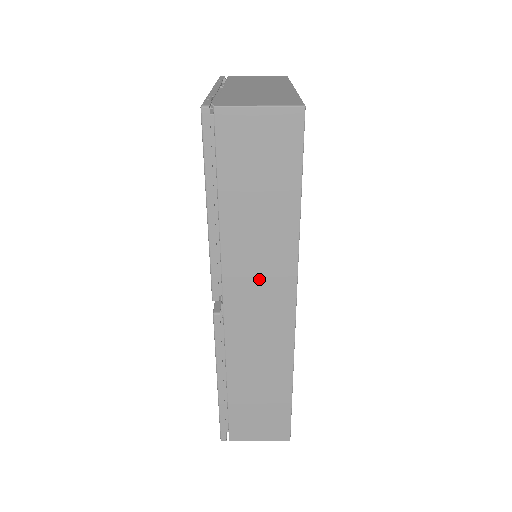
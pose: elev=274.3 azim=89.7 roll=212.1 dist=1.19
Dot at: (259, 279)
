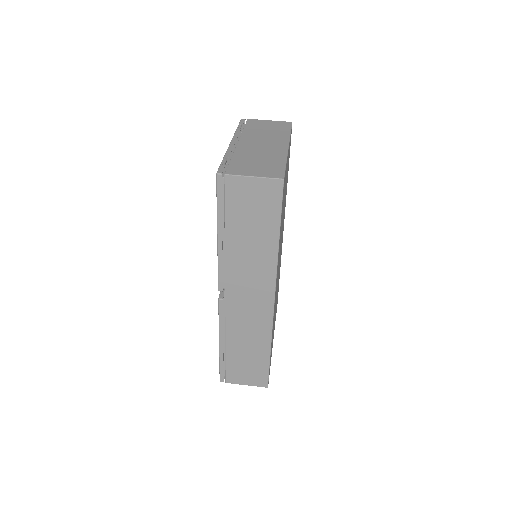
Dot at: (250, 281)
